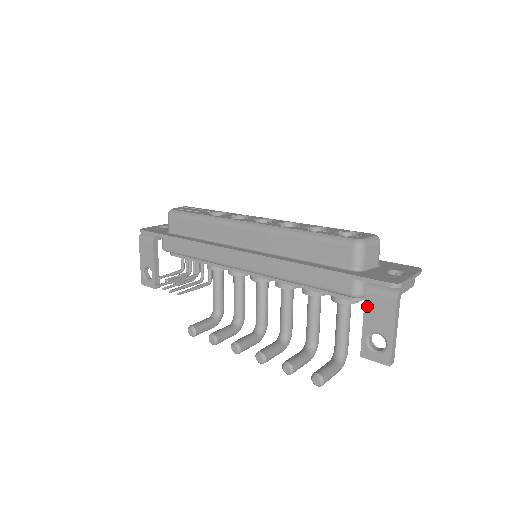
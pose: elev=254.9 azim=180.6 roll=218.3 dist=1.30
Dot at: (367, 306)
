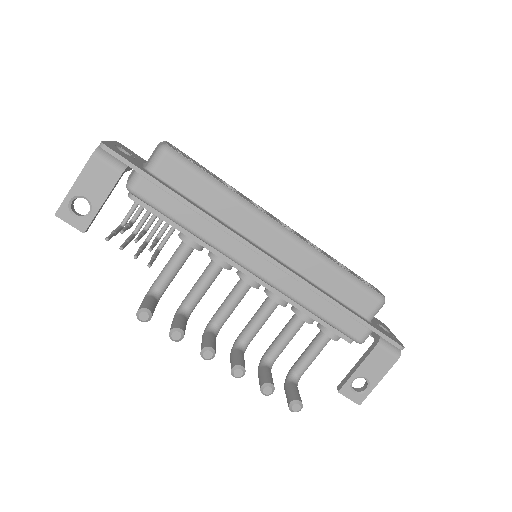
Dot at: (371, 356)
